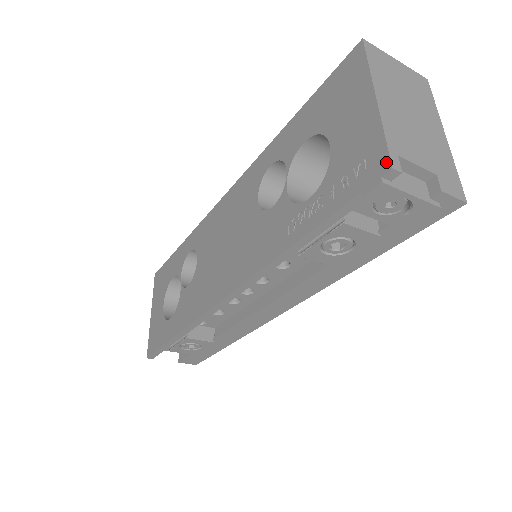
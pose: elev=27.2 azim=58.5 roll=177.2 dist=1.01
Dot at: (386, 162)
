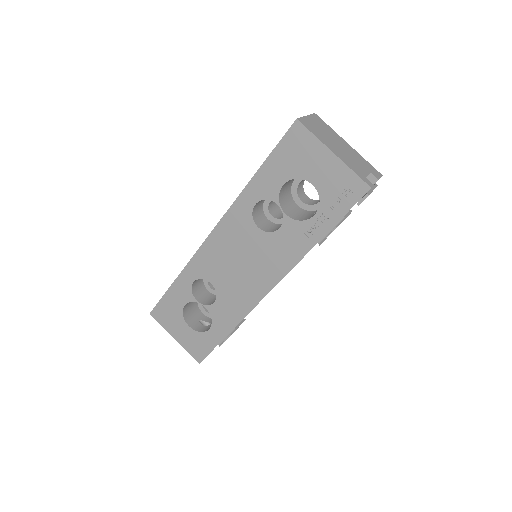
Dot at: (365, 186)
